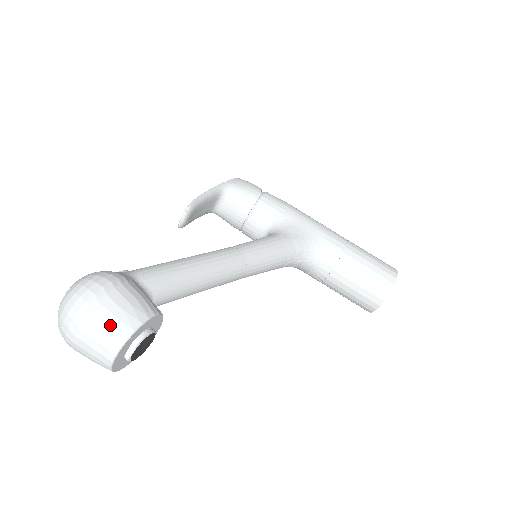
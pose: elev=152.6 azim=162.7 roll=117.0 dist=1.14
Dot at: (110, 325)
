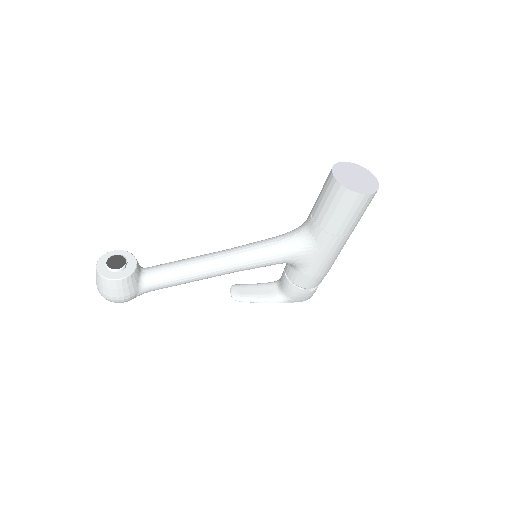
Dot at: occluded
